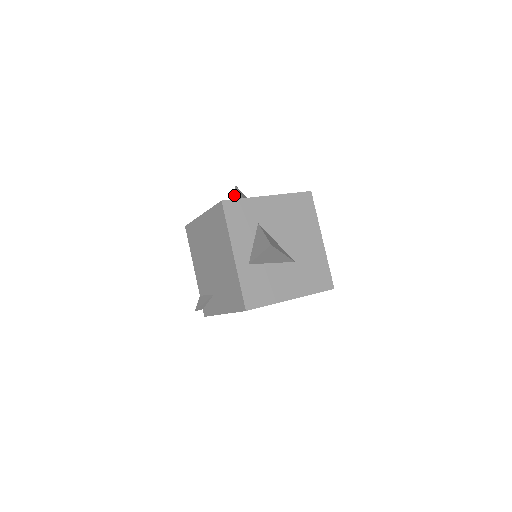
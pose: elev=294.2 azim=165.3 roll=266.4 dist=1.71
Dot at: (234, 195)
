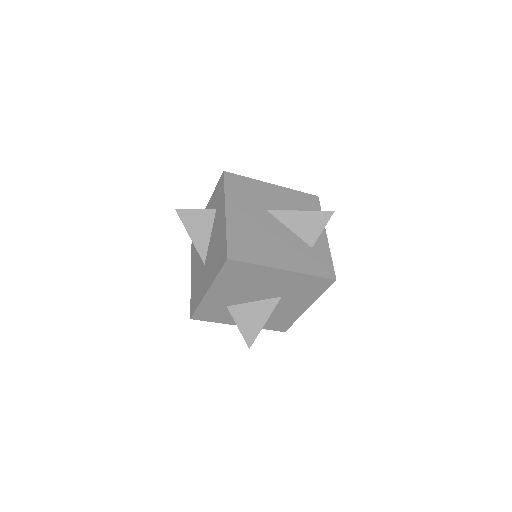
Dot at: occluded
